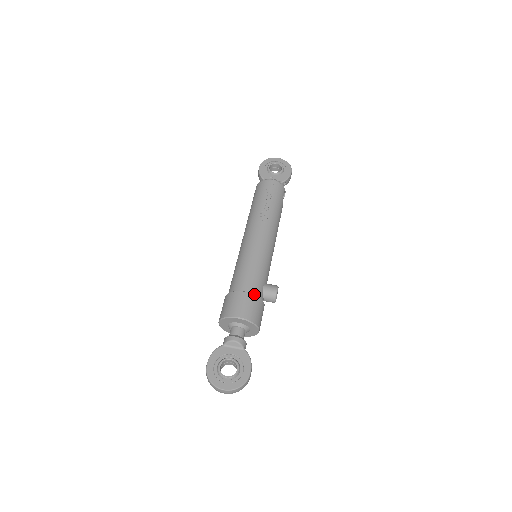
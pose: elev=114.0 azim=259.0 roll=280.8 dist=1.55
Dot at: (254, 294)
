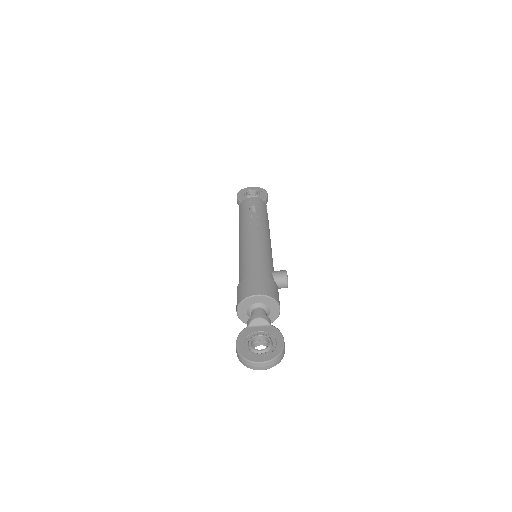
Dot at: (265, 276)
